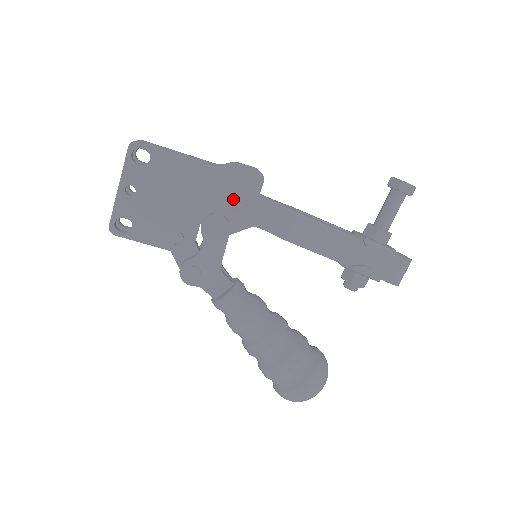
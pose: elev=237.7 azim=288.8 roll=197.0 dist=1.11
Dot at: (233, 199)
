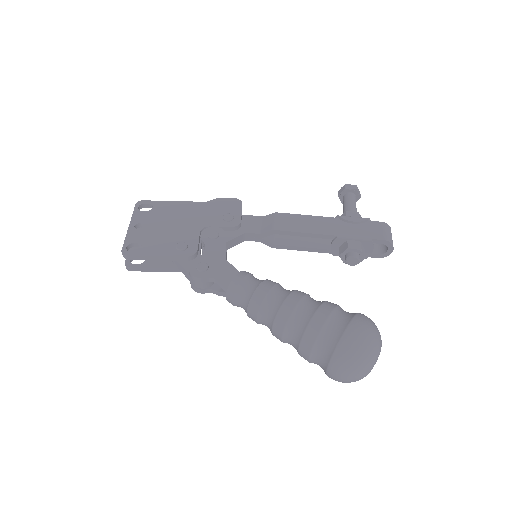
Dot at: (222, 216)
